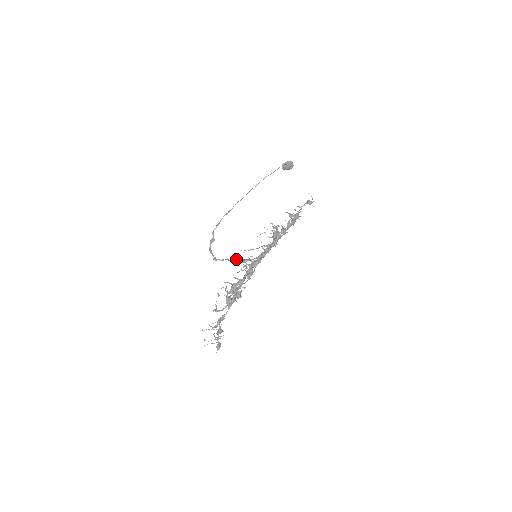
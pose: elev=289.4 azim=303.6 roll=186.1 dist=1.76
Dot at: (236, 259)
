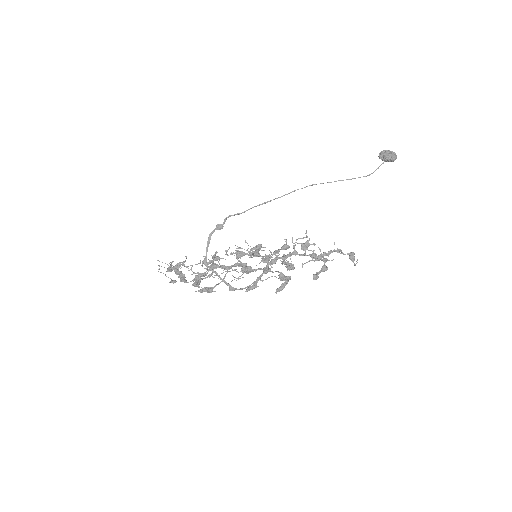
Dot at: (225, 281)
